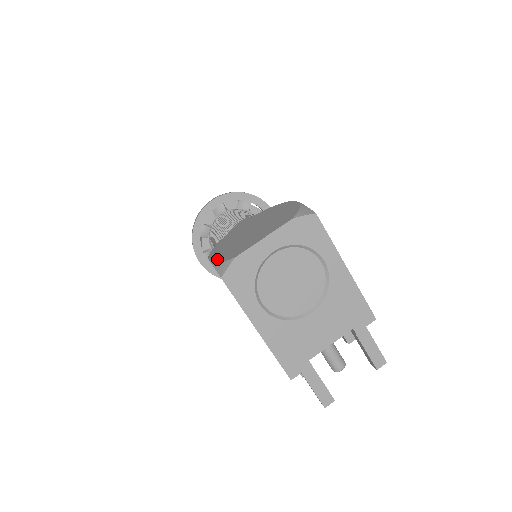
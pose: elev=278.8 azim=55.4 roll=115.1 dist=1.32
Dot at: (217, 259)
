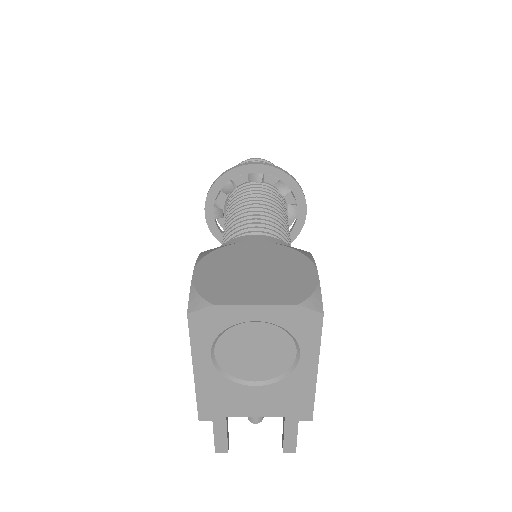
Dot at: (199, 283)
